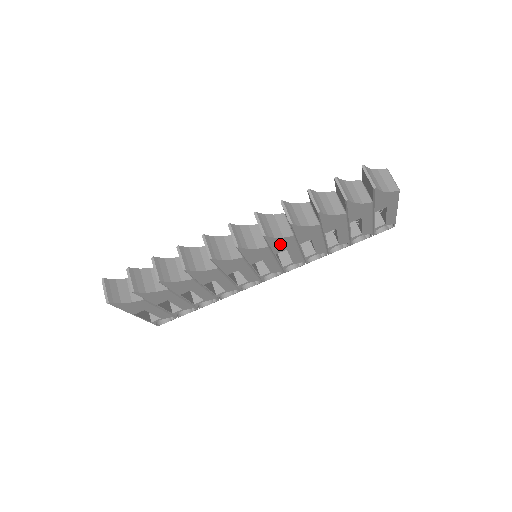
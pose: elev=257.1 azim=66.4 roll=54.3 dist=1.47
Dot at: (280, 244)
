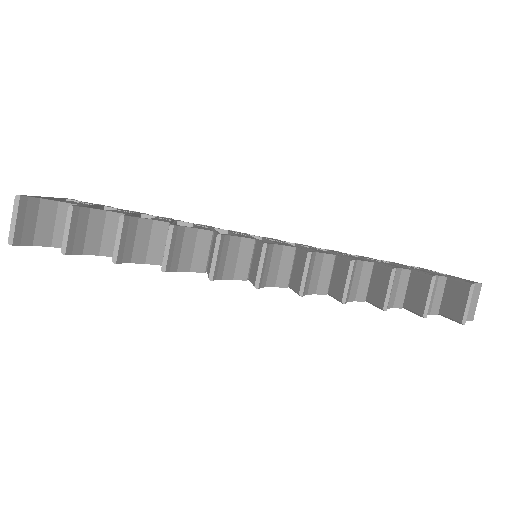
Dot at: occluded
